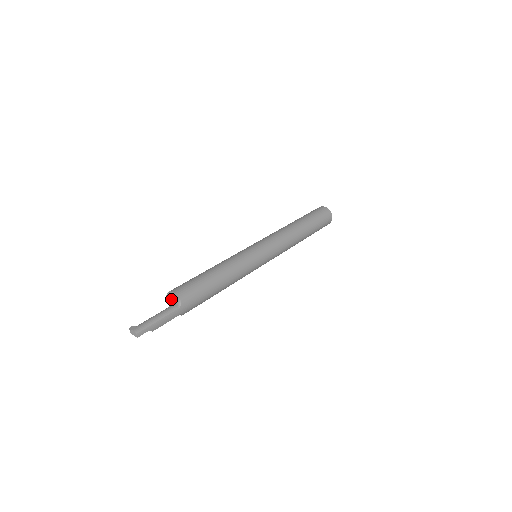
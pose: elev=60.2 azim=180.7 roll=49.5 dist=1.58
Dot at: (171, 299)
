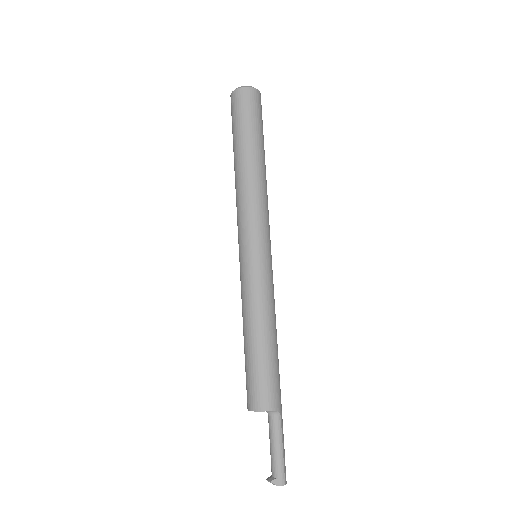
Dot at: occluded
